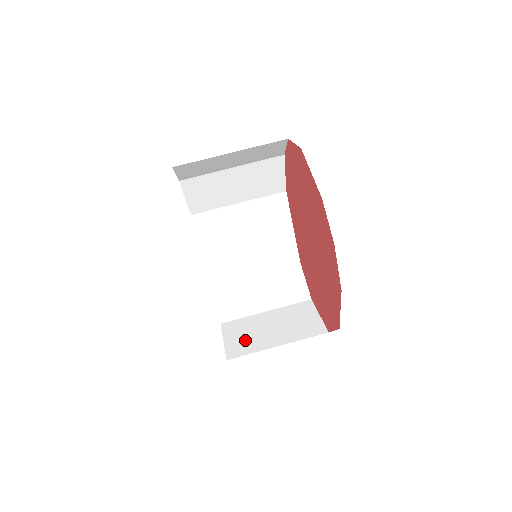
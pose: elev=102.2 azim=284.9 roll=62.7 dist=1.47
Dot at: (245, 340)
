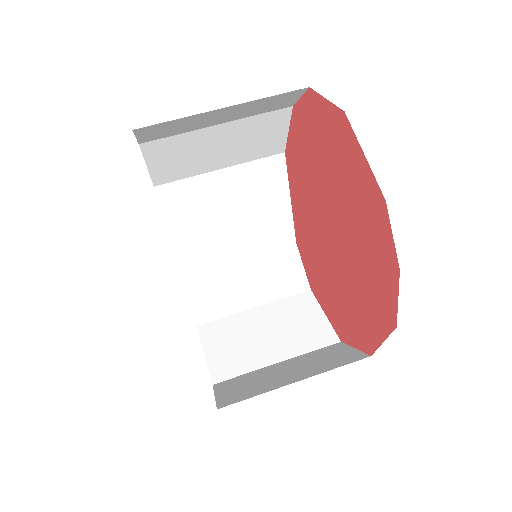
Dot at: (233, 353)
